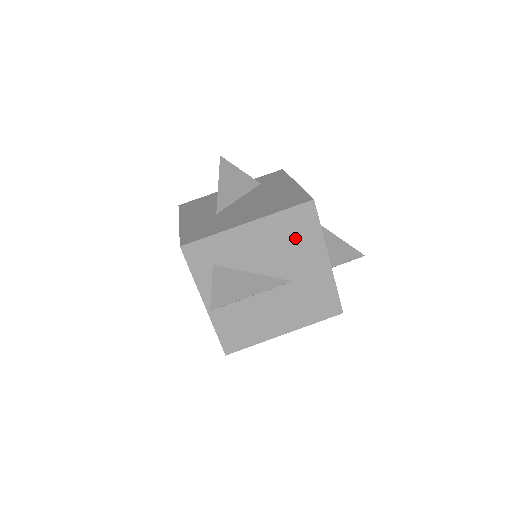
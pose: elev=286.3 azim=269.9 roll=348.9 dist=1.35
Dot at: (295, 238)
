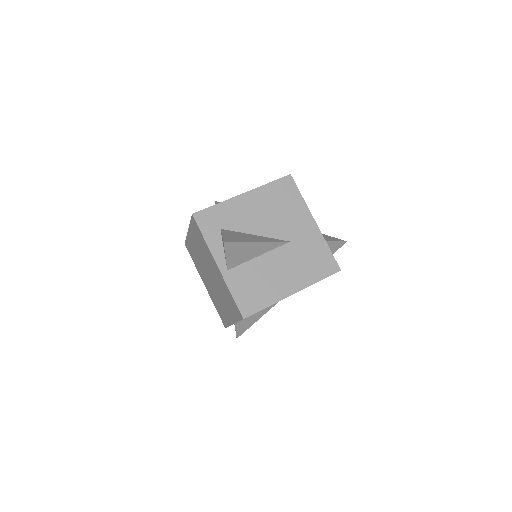
Dot at: (283, 204)
